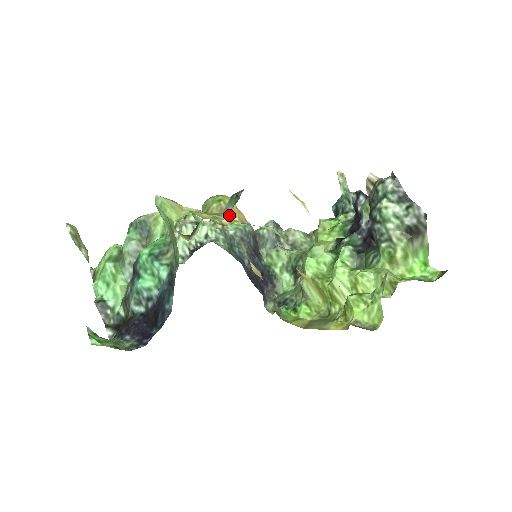
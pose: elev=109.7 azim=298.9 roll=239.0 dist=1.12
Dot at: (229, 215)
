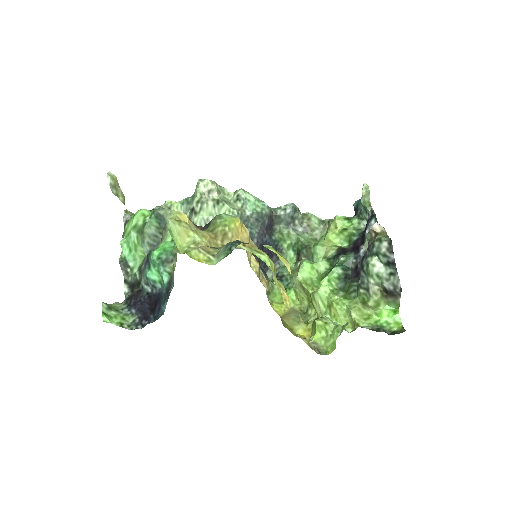
Dot at: (231, 238)
